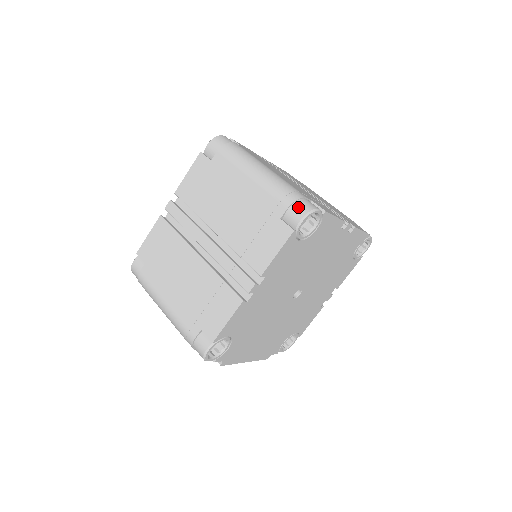
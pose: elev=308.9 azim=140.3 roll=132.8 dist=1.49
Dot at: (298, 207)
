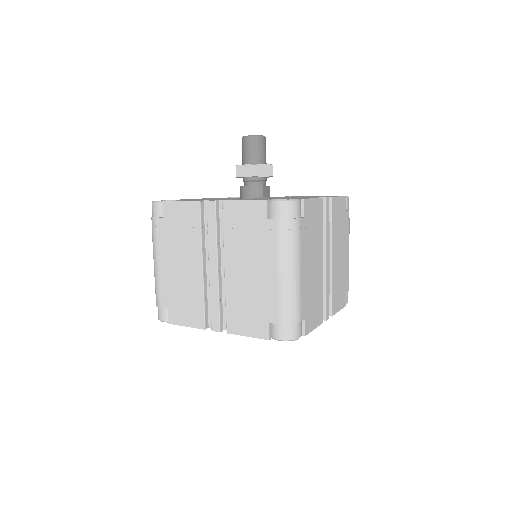
Dot at: (286, 330)
